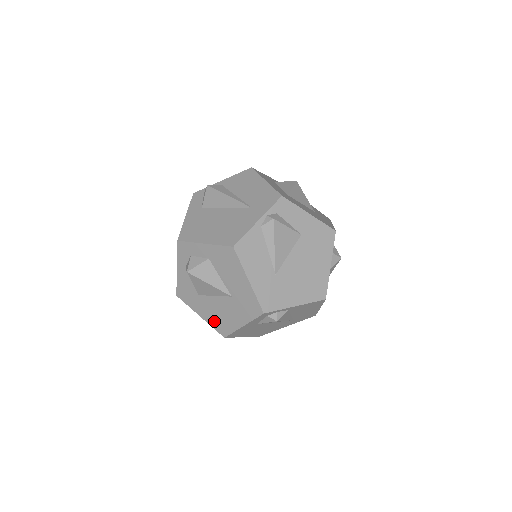
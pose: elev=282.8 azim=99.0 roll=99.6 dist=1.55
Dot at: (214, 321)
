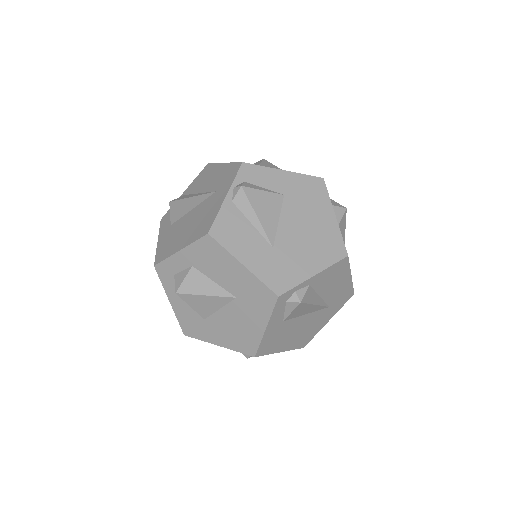
Dot at: (234, 342)
